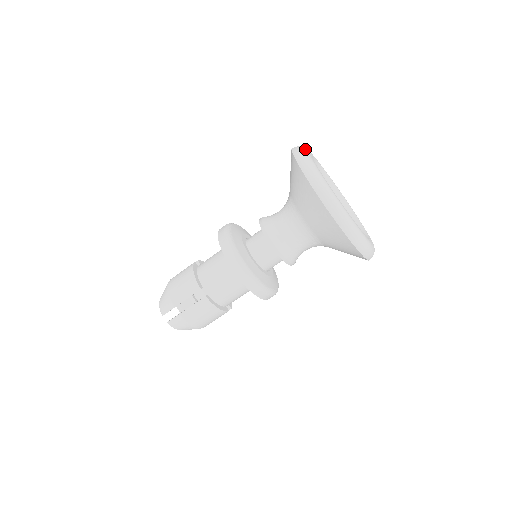
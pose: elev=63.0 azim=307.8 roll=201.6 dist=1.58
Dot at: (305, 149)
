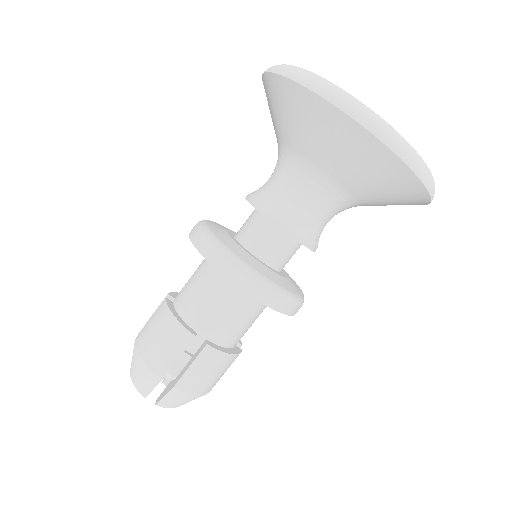
Dot at: occluded
